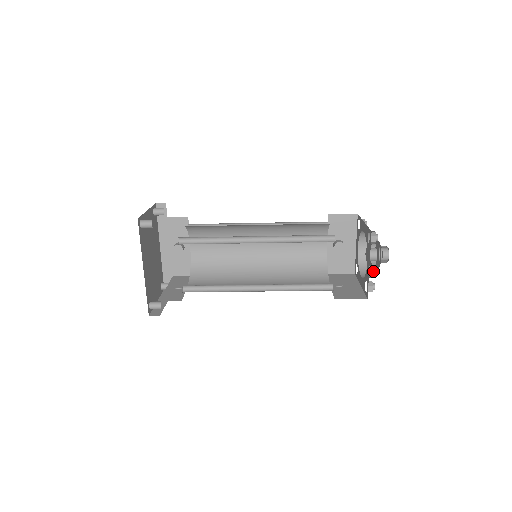
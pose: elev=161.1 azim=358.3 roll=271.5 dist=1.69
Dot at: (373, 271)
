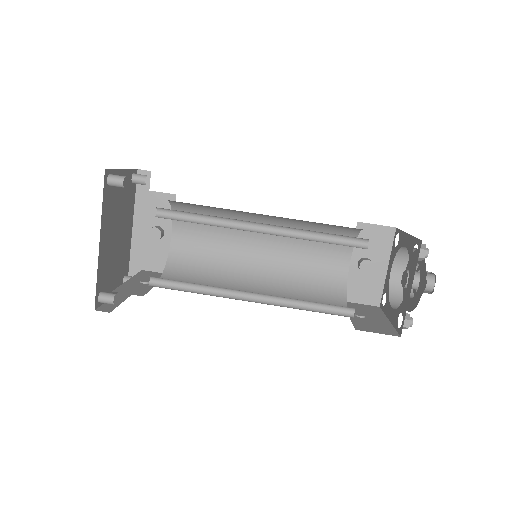
Dot at: (410, 303)
